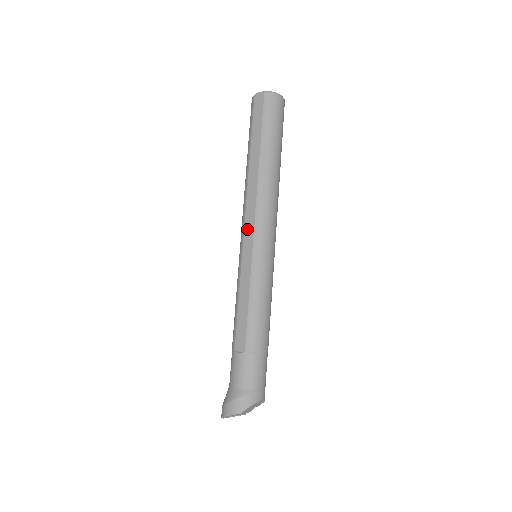
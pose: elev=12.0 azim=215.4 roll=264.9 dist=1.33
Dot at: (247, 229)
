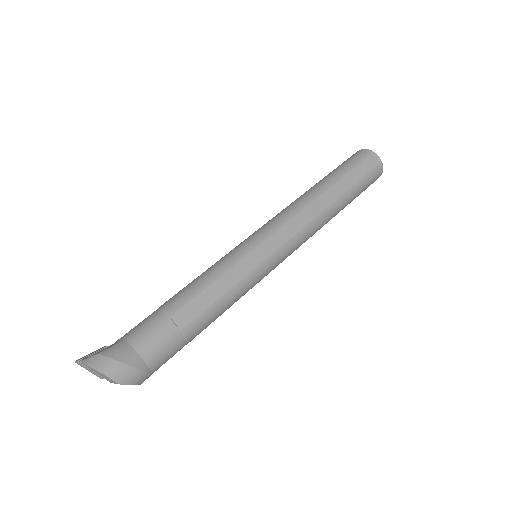
Dot at: (282, 233)
